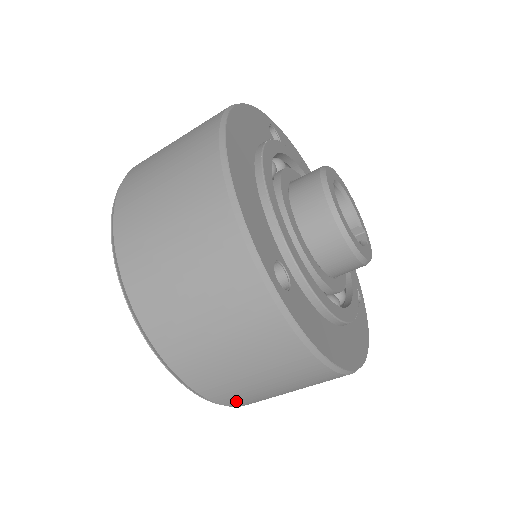
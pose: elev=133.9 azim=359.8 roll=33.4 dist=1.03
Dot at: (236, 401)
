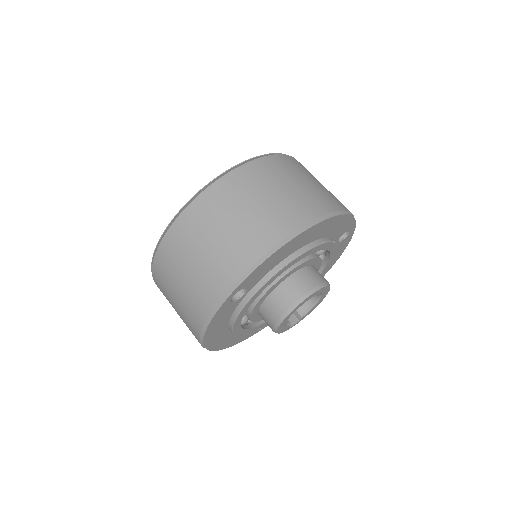
Dot at: (159, 285)
